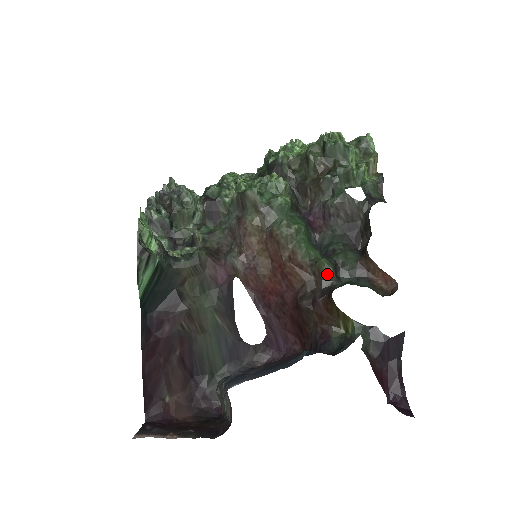
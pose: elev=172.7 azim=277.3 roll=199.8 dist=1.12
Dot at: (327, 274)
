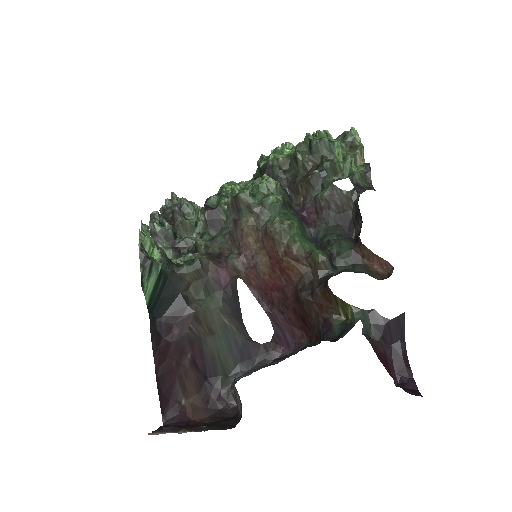
Dot at: (322, 264)
